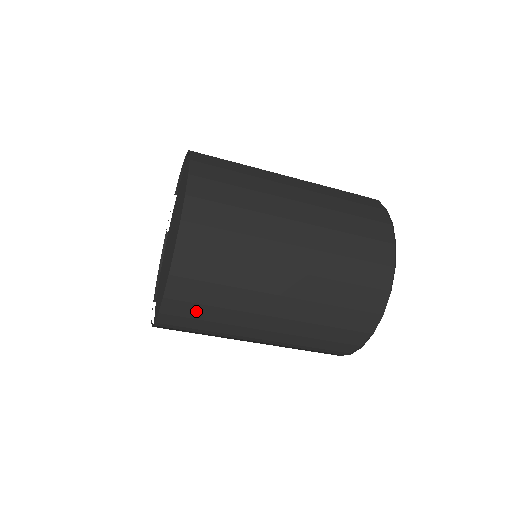
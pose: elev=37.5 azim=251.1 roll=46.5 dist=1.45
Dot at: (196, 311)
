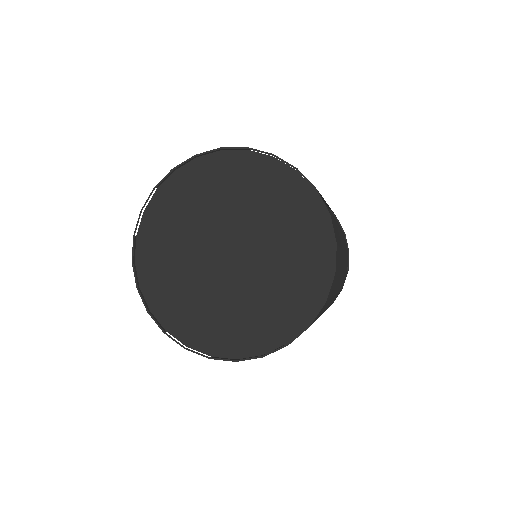
Dot at: occluded
